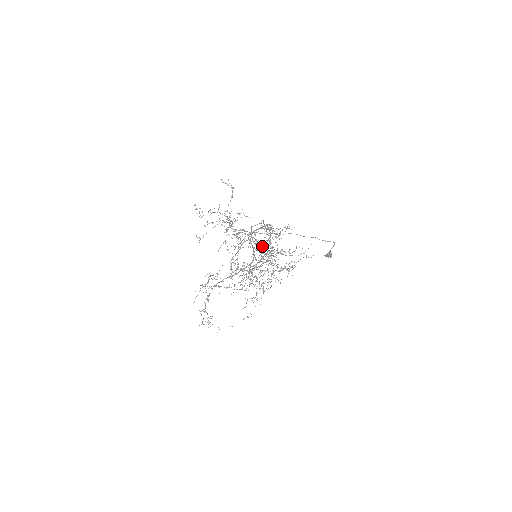
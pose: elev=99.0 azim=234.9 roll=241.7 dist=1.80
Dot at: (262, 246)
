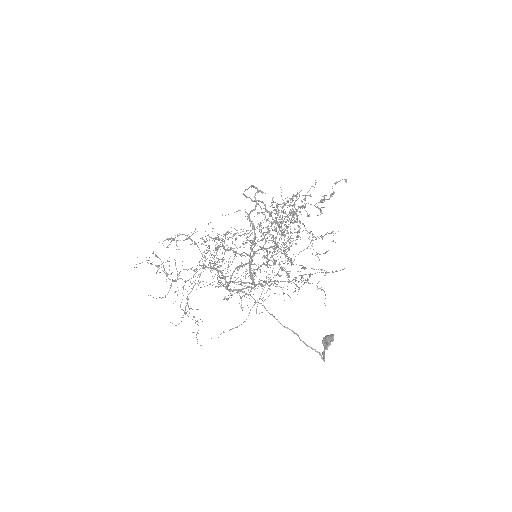
Dot at: occluded
